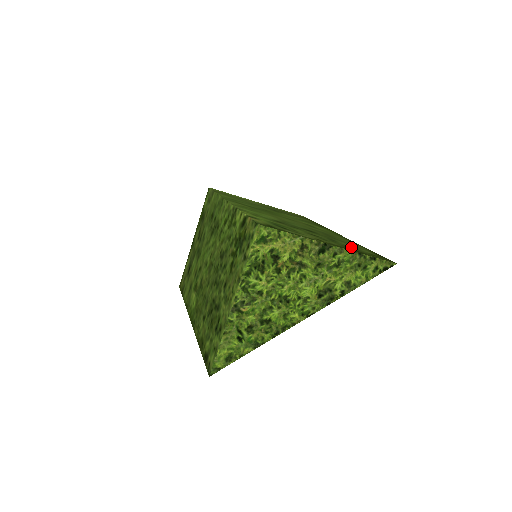
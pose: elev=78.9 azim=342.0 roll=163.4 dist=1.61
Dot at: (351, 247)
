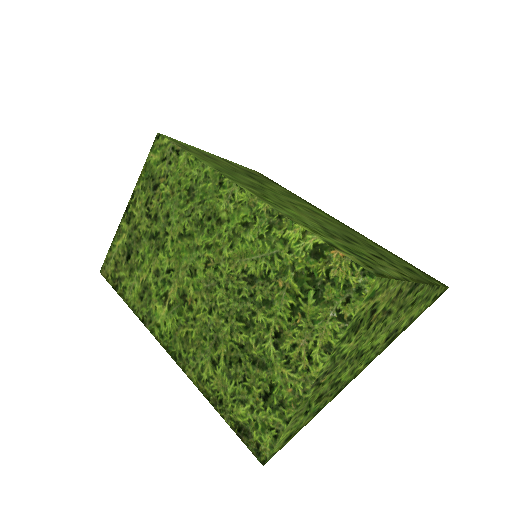
Dot at: (407, 268)
